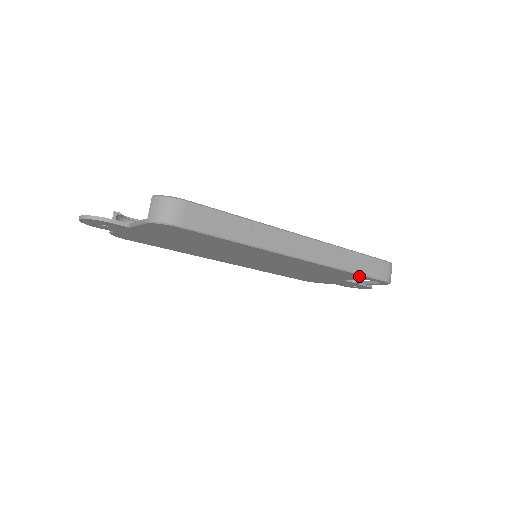
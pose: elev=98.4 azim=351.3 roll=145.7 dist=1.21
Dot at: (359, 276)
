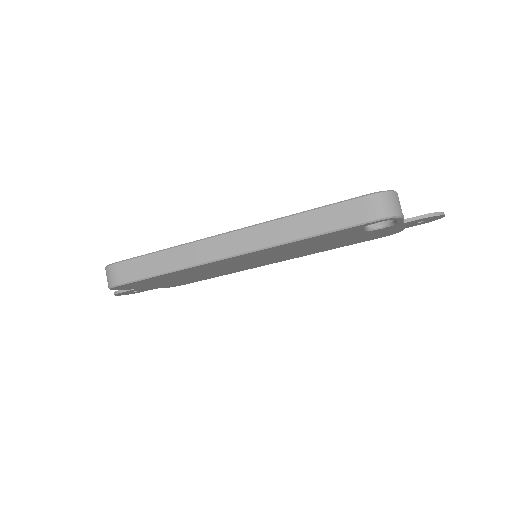
Dot at: (337, 232)
